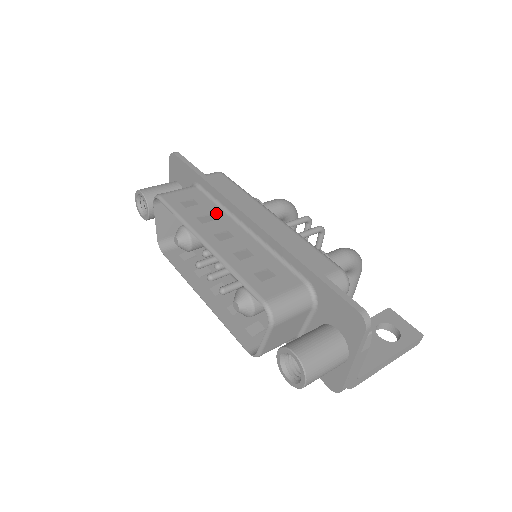
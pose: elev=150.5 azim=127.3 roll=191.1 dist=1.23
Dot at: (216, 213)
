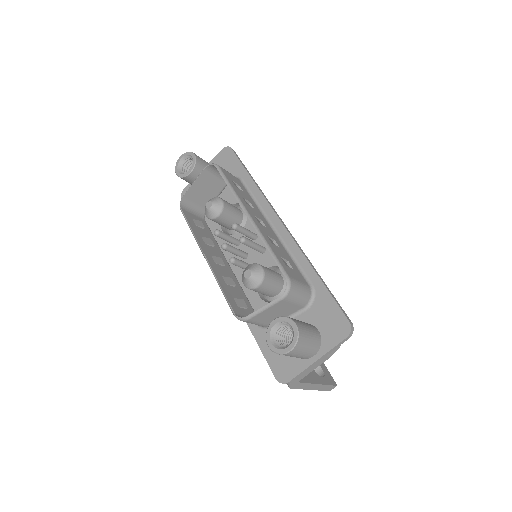
Dot at: (254, 205)
